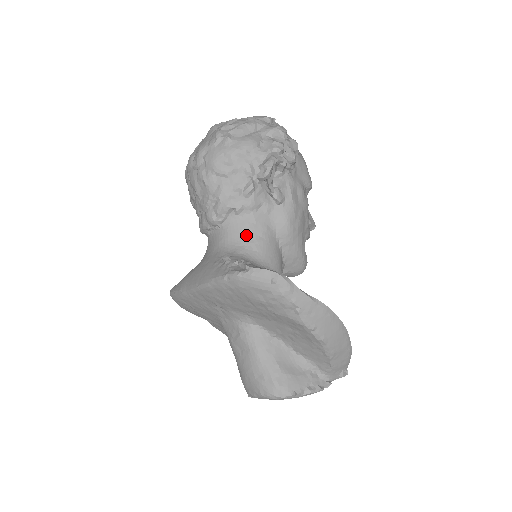
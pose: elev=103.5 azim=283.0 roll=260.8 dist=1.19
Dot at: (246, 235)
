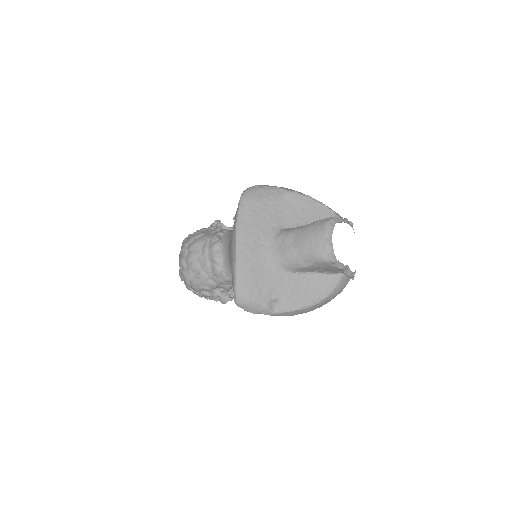
Dot at: occluded
